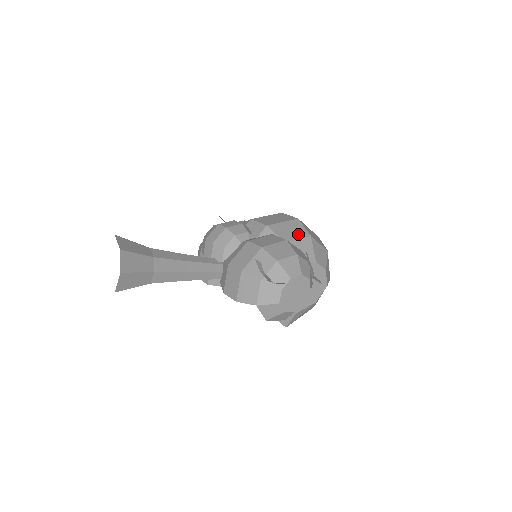
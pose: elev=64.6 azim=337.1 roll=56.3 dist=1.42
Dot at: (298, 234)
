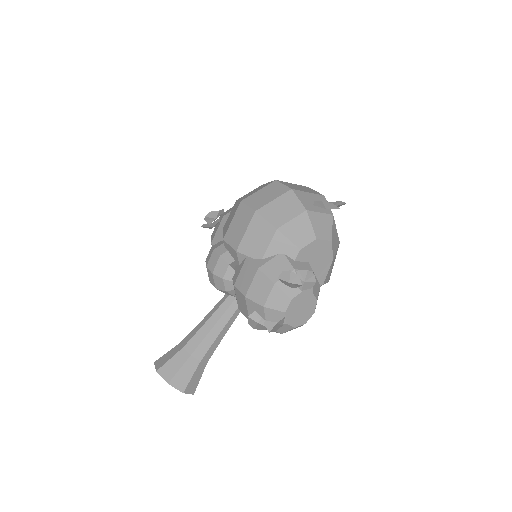
Dot at: (265, 238)
